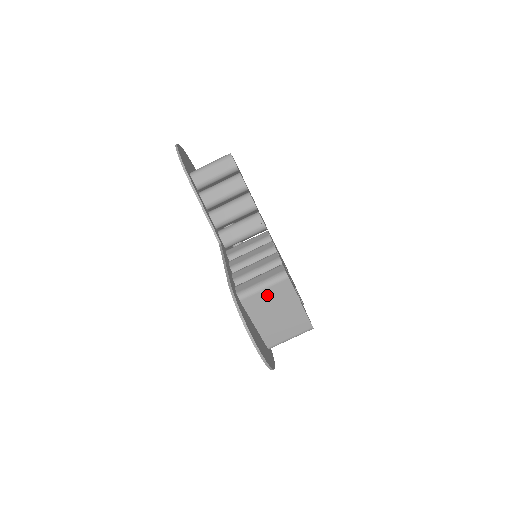
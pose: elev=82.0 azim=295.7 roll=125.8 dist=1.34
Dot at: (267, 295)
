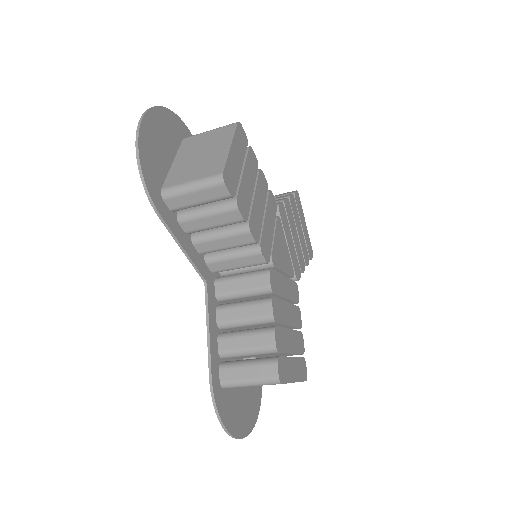
Dot at: occluded
